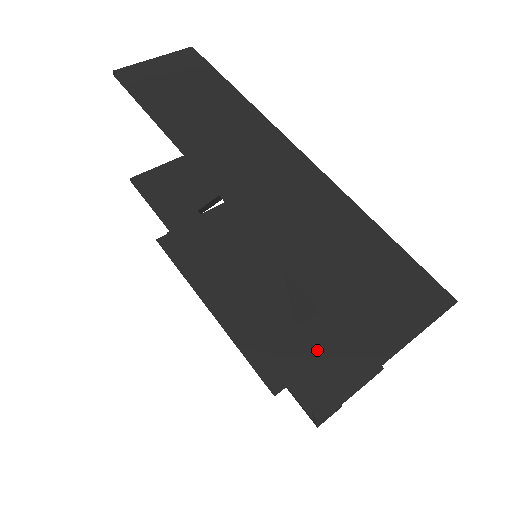
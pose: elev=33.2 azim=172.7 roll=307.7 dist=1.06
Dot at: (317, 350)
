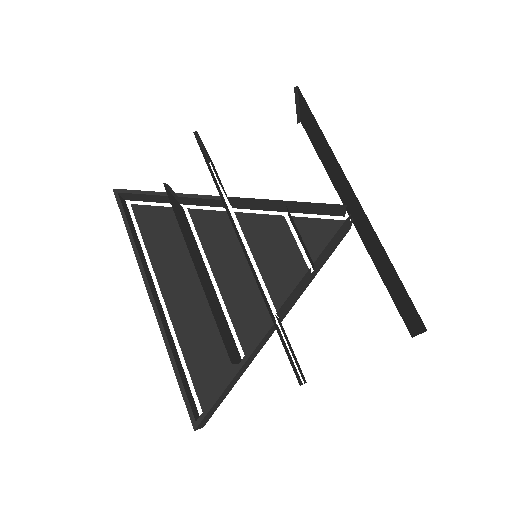
Dot at: occluded
